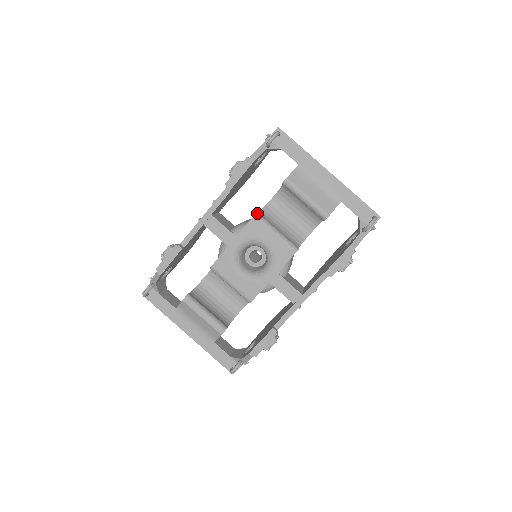
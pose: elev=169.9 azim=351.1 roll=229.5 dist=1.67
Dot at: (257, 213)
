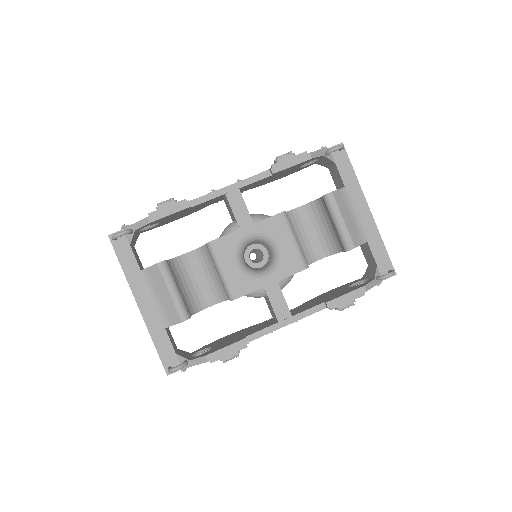
Dot at: occluded
